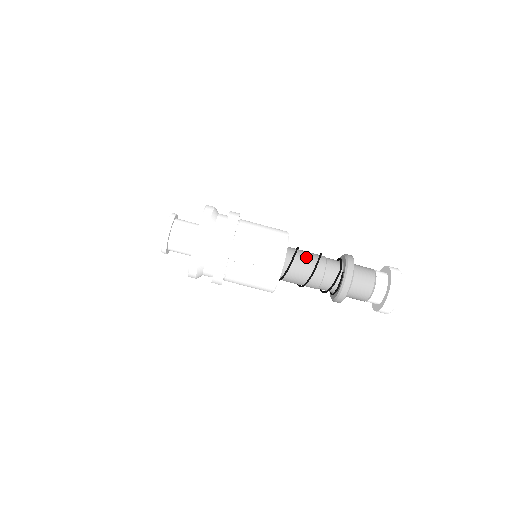
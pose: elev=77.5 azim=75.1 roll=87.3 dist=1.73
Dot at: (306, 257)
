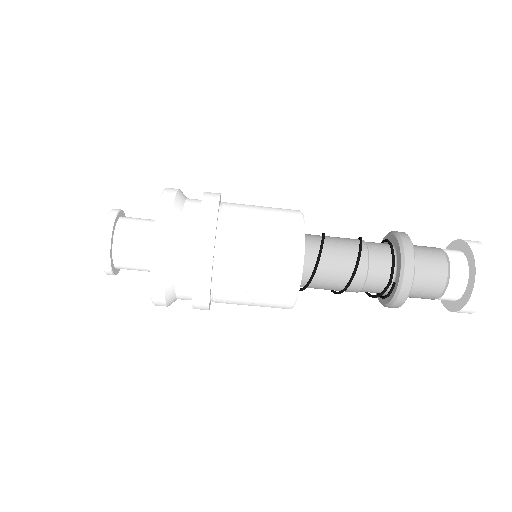
Dot at: (335, 266)
